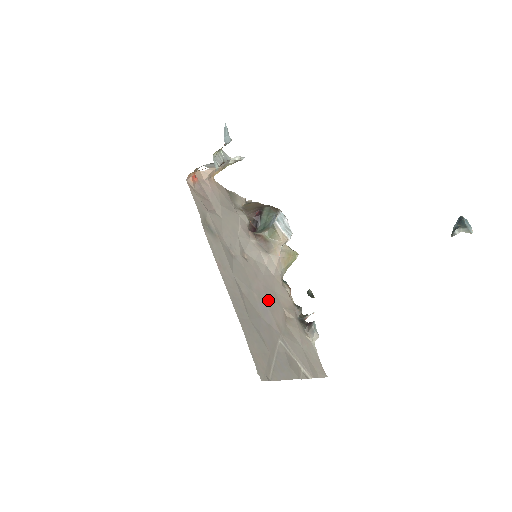
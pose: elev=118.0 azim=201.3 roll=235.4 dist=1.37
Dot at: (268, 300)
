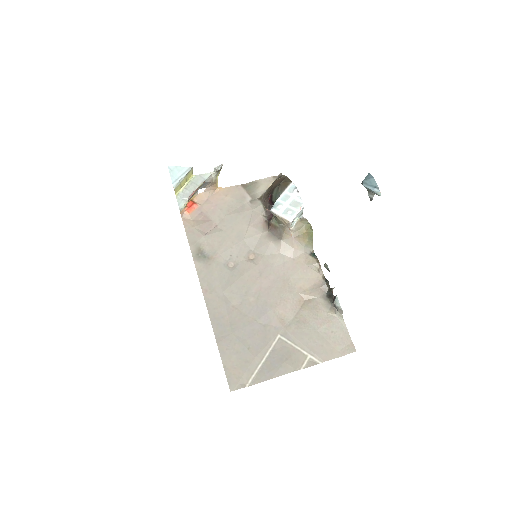
Dot at: (272, 296)
